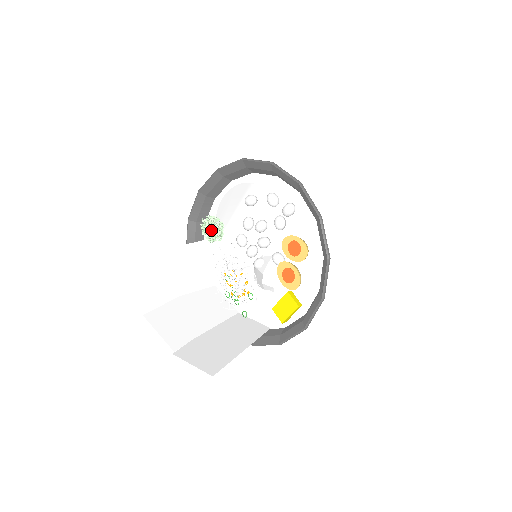
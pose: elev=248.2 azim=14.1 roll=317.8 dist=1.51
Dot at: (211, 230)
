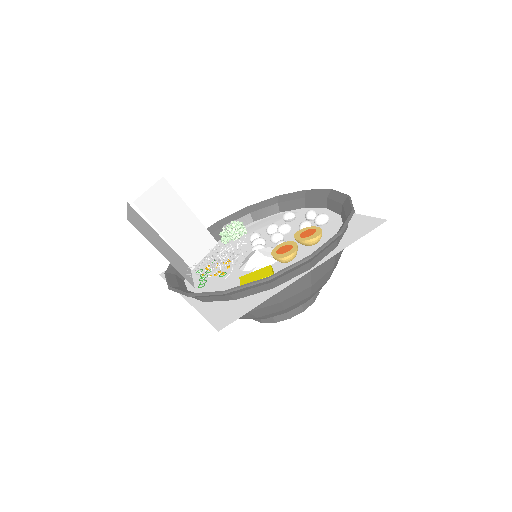
Dot at: (234, 226)
